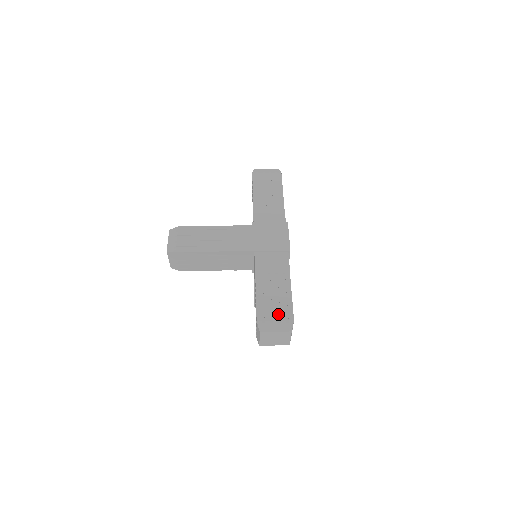
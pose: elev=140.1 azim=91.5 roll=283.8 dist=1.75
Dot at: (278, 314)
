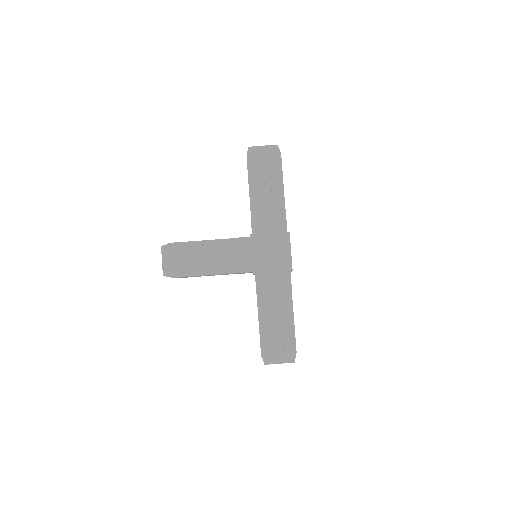
Dot at: (281, 346)
